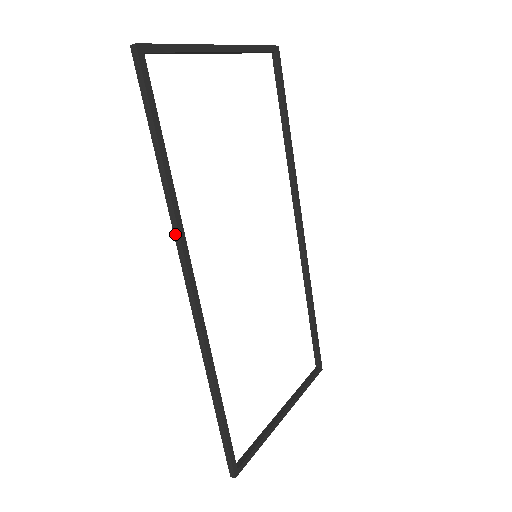
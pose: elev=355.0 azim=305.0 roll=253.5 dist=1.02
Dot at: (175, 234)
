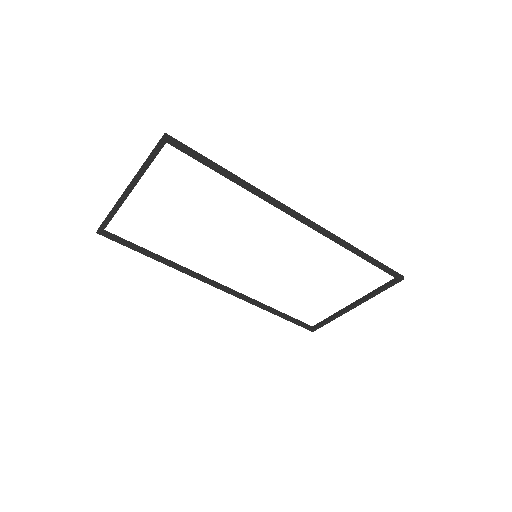
Dot at: (187, 272)
